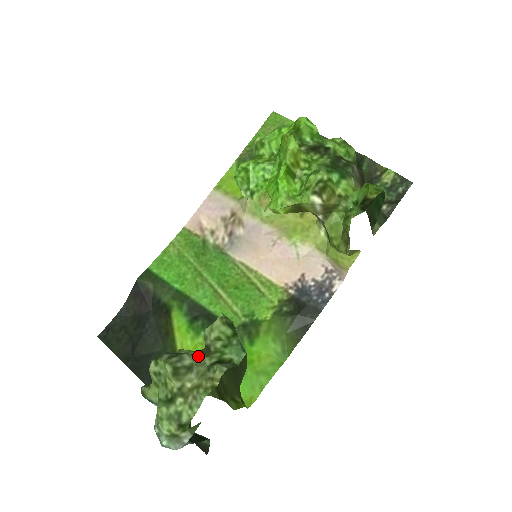
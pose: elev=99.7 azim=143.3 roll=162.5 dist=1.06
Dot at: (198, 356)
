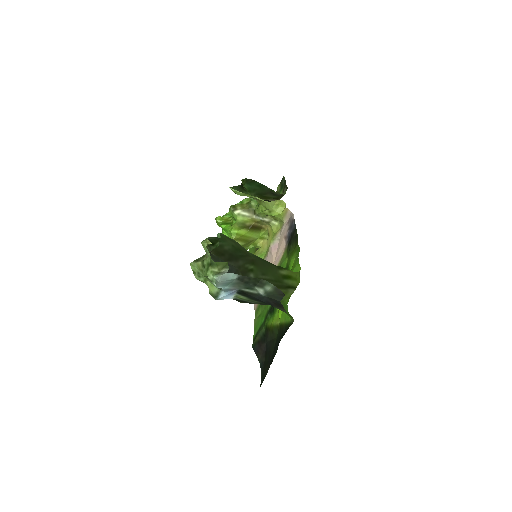
Dot at: occluded
